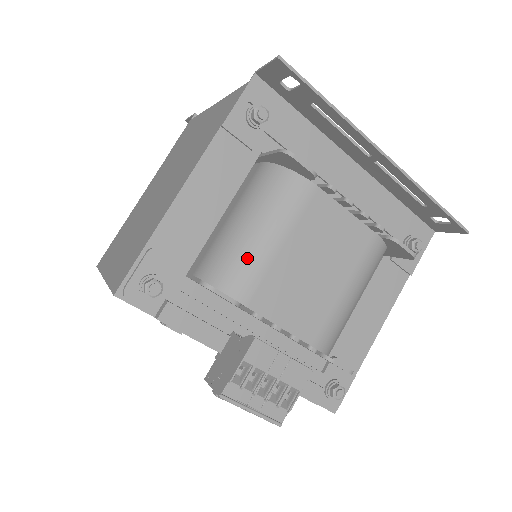
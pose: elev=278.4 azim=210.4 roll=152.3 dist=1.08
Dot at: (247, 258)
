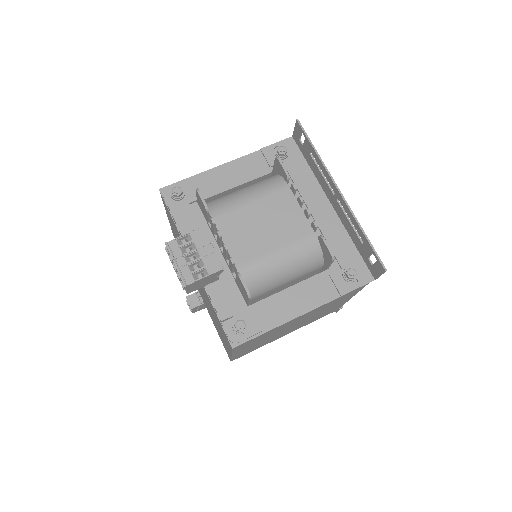
Dot at: (229, 199)
